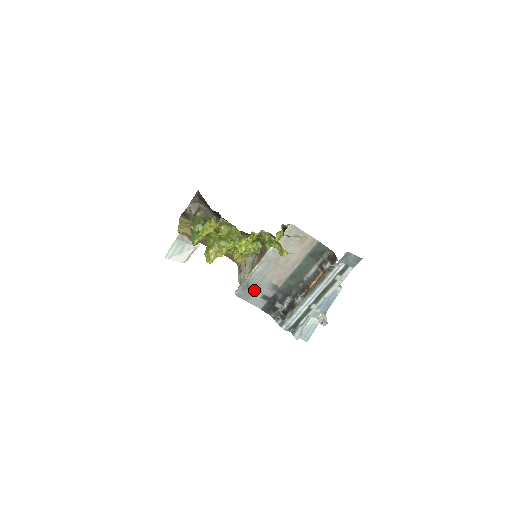
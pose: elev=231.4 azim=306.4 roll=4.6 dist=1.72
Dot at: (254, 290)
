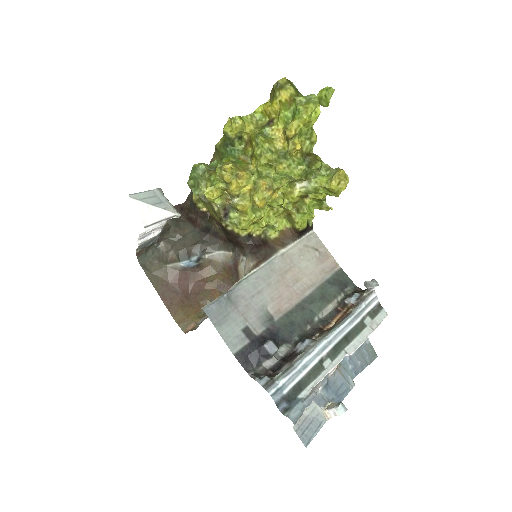
Dot at: (235, 311)
